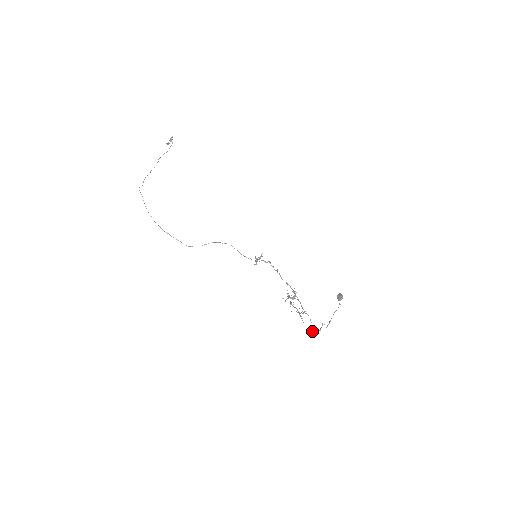
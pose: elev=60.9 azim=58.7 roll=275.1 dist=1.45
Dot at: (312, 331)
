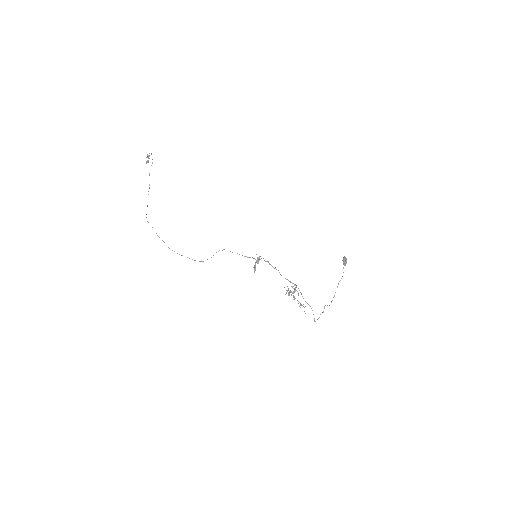
Dot at: (314, 320)
